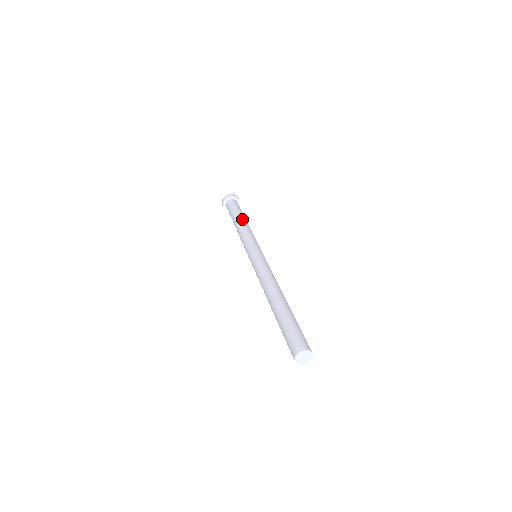
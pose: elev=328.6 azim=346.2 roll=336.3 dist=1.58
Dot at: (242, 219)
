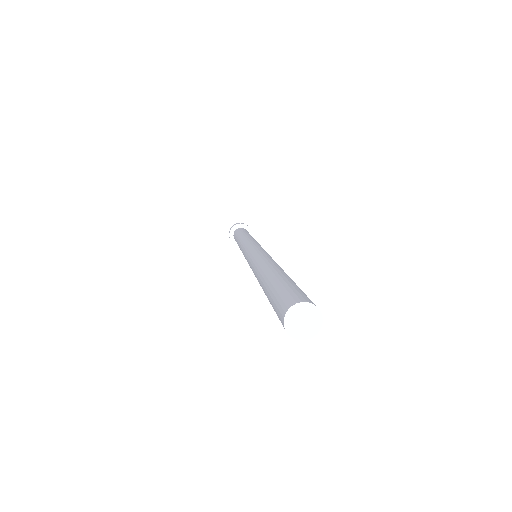
Dot at: occluded
